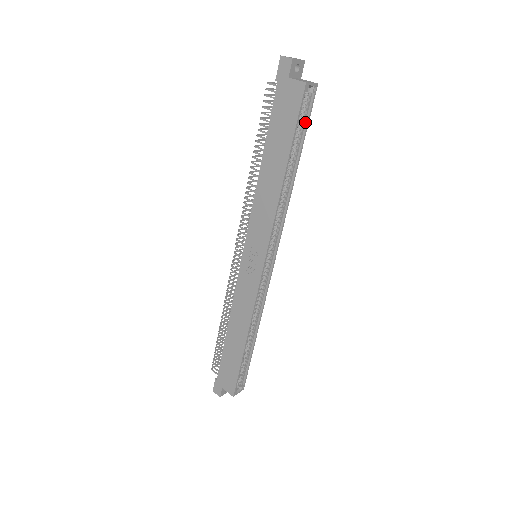
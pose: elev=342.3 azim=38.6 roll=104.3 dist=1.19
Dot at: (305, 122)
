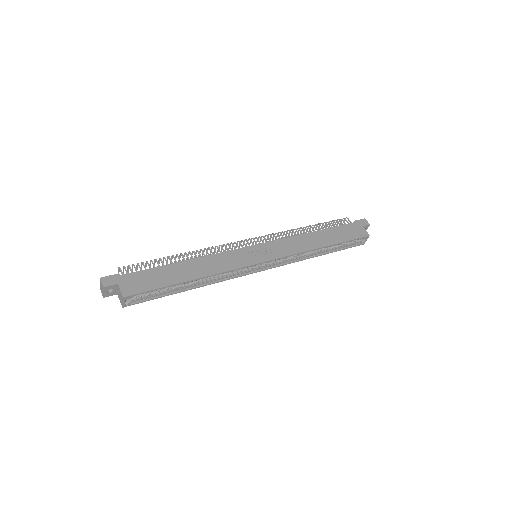
Dot at: (346, 246)
